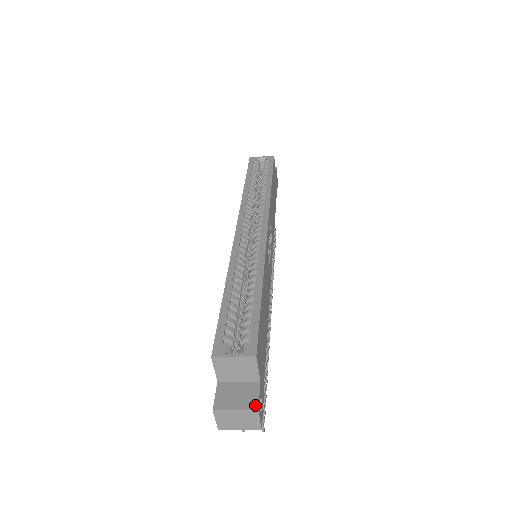
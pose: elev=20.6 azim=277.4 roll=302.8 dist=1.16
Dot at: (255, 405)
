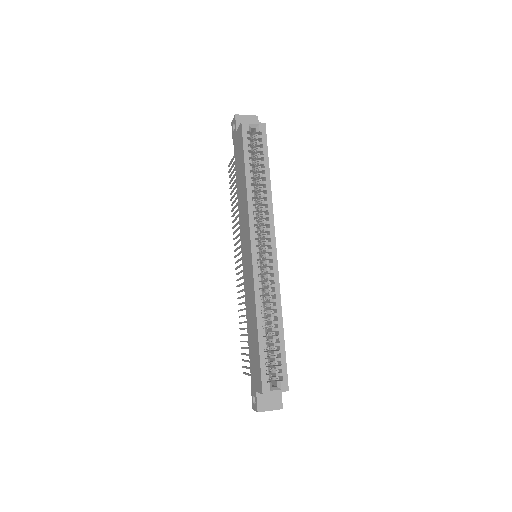
Dot at: (281, 406)
